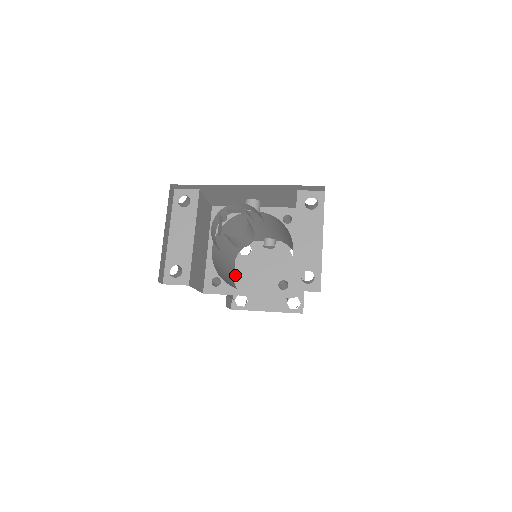
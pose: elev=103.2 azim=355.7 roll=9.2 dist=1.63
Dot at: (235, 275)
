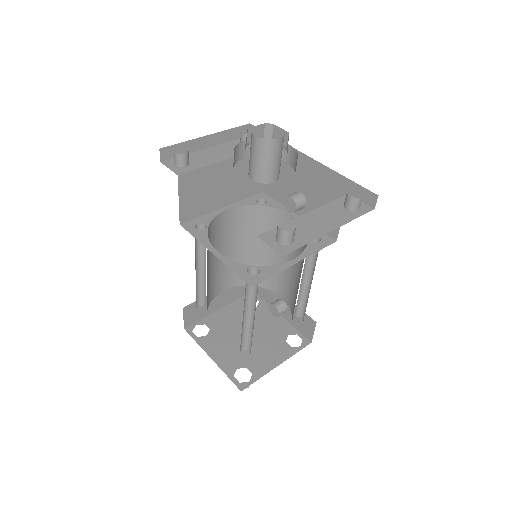
Dot at: (220, 310)
